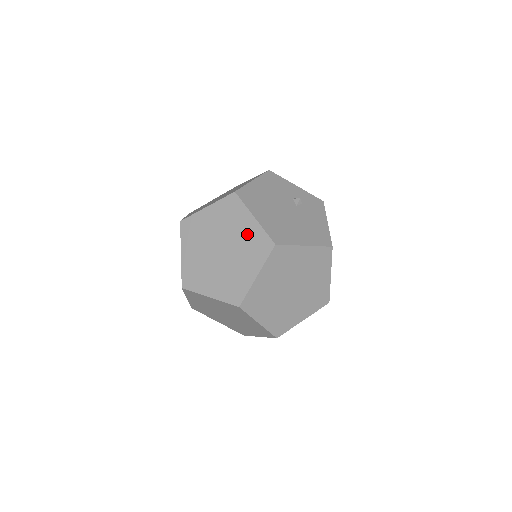
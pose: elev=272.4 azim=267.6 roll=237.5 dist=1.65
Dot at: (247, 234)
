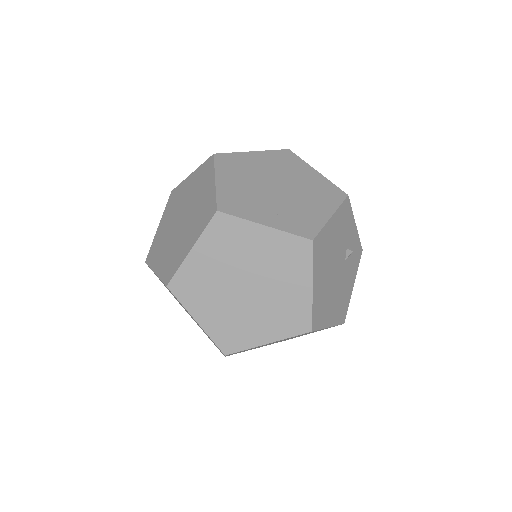
Dot at: (290, 297)
